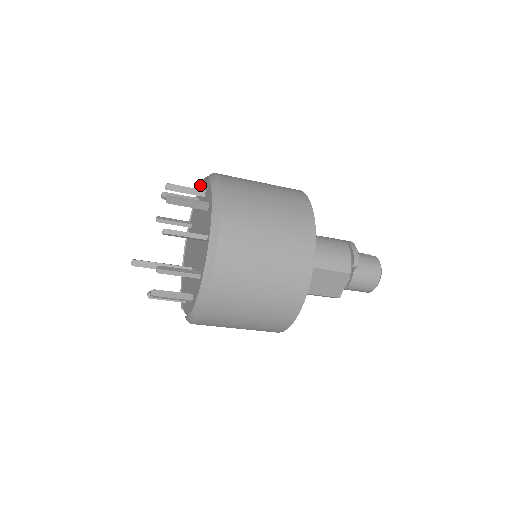
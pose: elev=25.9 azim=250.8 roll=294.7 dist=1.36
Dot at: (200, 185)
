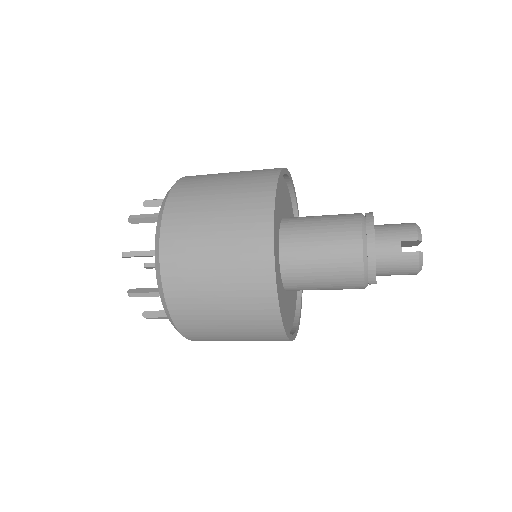
Dot at: (160, 211)
